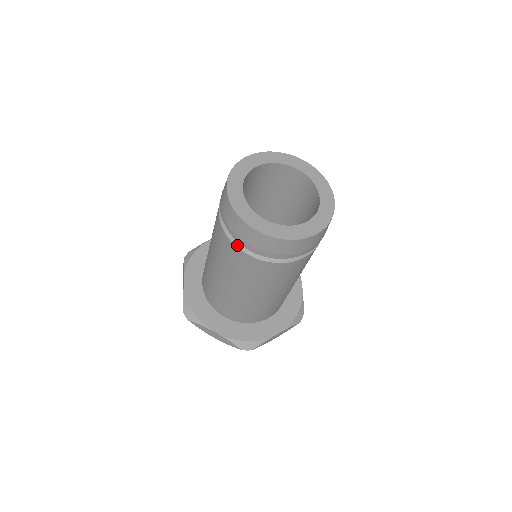
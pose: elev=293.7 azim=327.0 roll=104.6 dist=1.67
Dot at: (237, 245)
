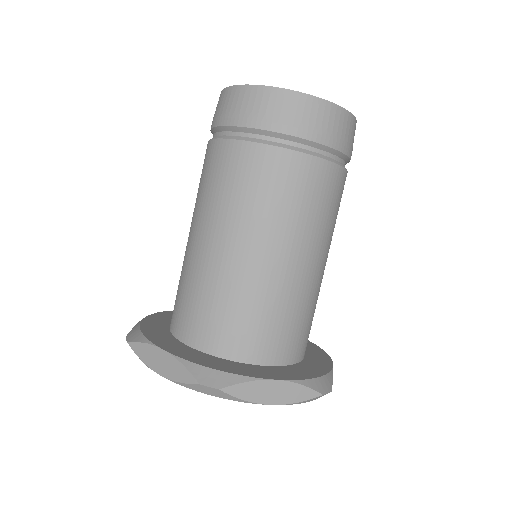
Dot at: (291, 148)
